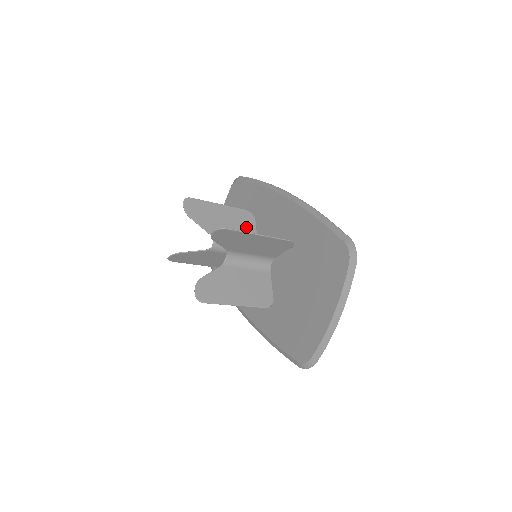
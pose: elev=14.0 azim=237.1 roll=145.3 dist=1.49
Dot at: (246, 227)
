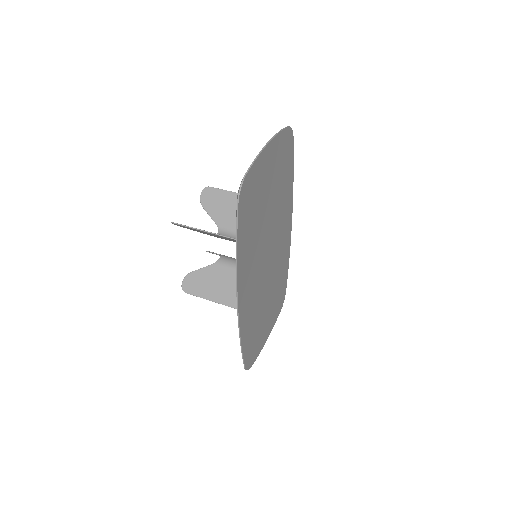
Dot at: occluded
